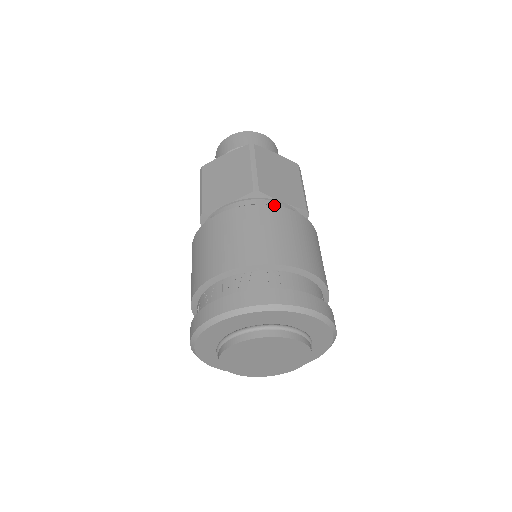
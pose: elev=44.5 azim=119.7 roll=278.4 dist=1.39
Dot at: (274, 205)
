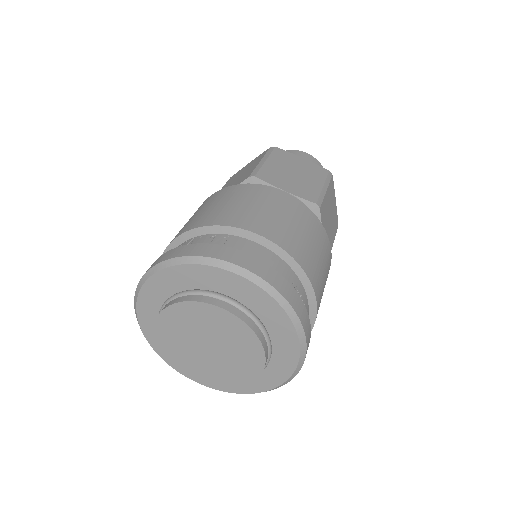
Dot at: occluded
